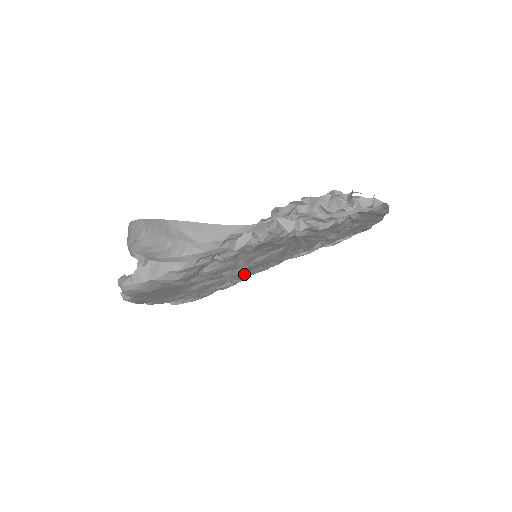
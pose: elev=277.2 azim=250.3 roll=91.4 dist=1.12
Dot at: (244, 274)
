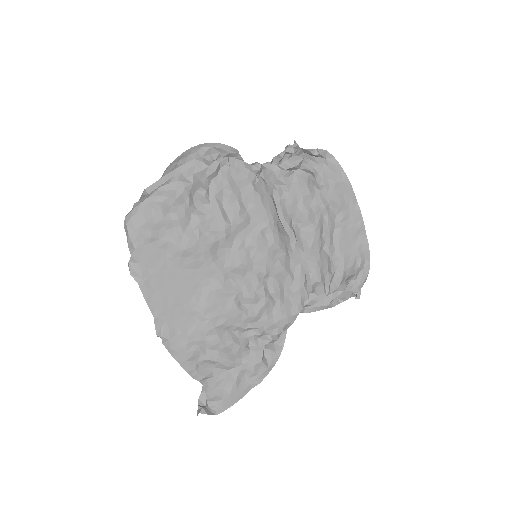
Dot at: (254, 293)
